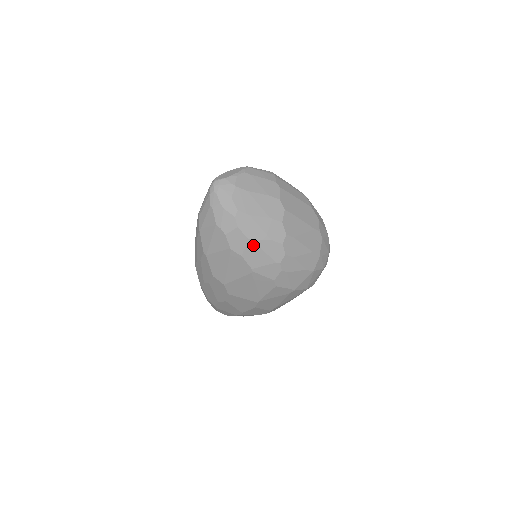
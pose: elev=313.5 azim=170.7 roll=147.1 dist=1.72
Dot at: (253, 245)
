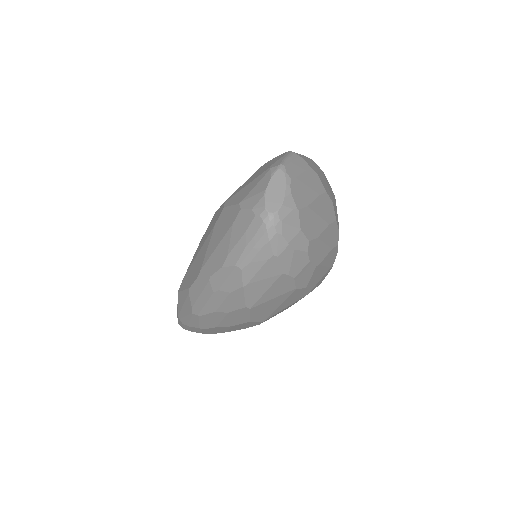
Dot at: (319, 268)
